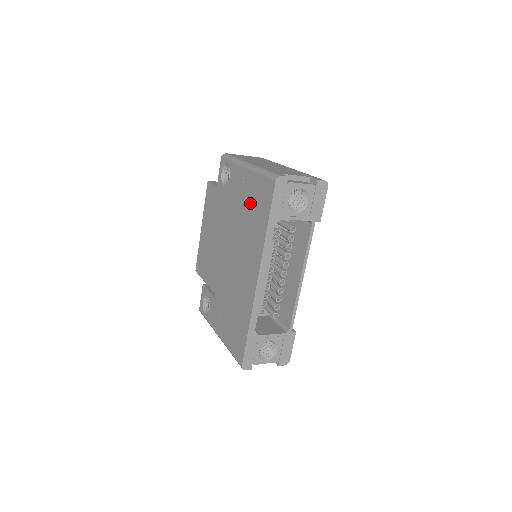
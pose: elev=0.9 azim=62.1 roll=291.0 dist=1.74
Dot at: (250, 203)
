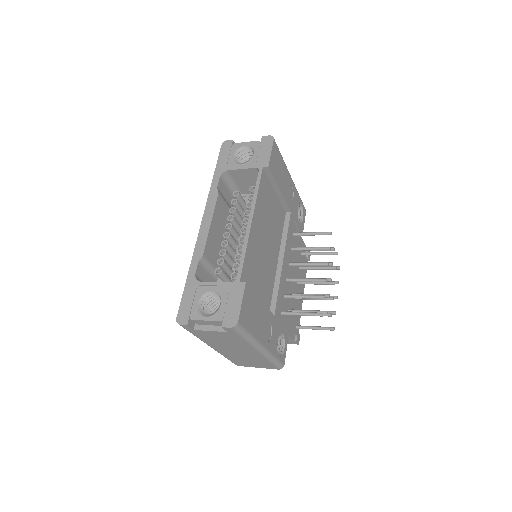
Dot at: occluded
